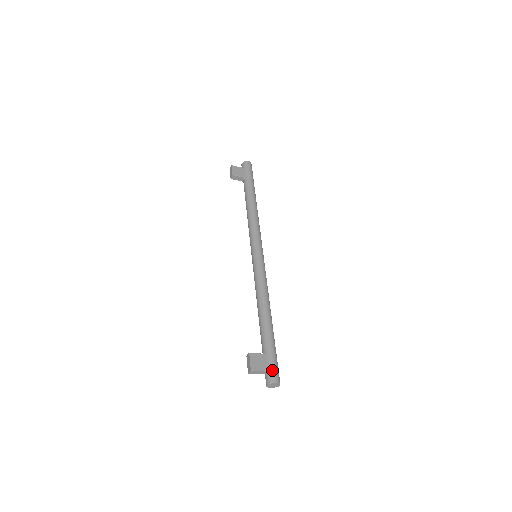
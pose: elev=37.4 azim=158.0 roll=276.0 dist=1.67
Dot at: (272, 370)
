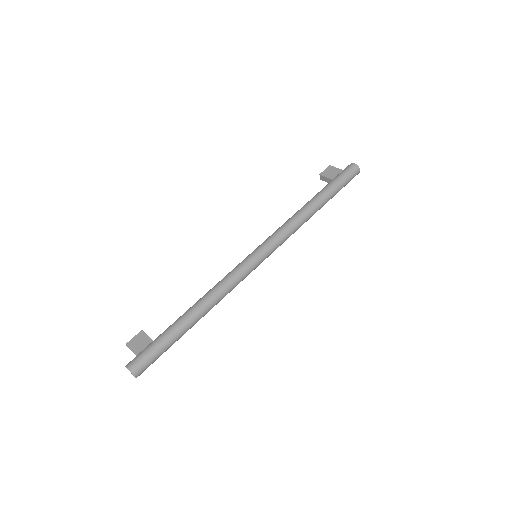
Dot at: (138, 356)
